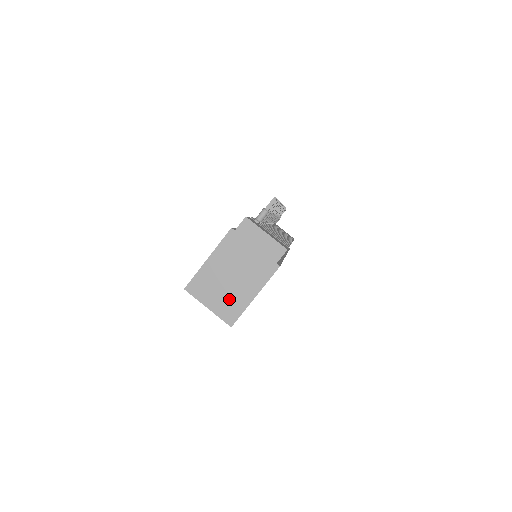
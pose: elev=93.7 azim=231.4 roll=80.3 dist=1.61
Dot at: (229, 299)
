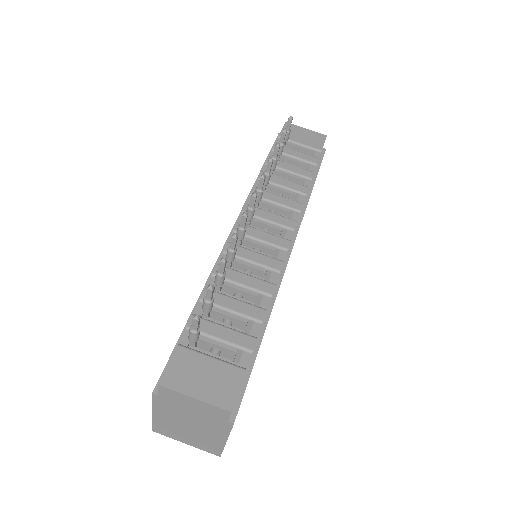
Dot at: (201, 441)
